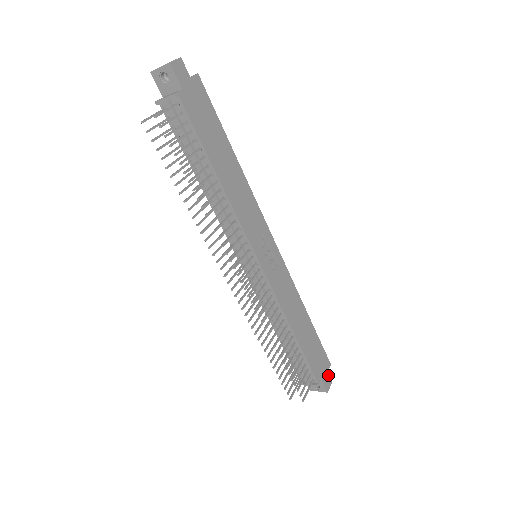
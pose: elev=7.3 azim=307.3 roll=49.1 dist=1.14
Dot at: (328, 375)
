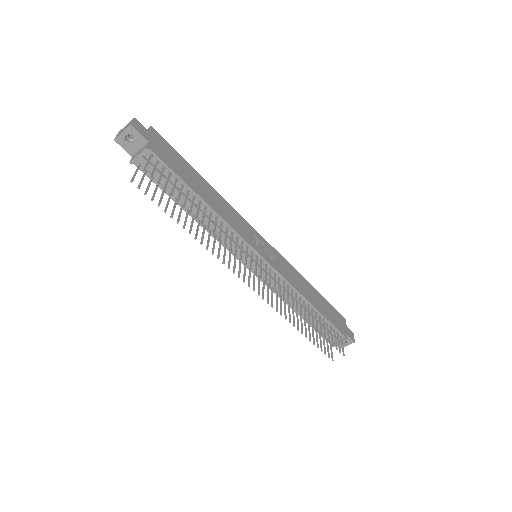
Dot at: (348, 328)
